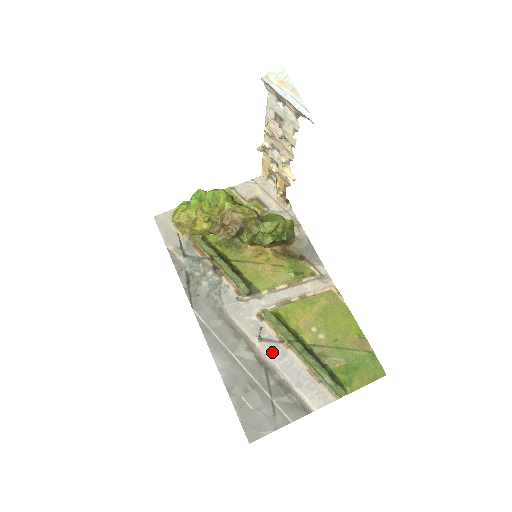
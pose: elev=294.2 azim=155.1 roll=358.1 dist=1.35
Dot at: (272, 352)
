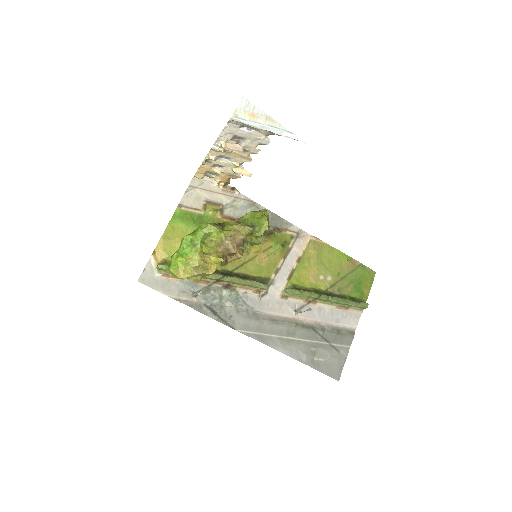
Dot at: (308, 314)
